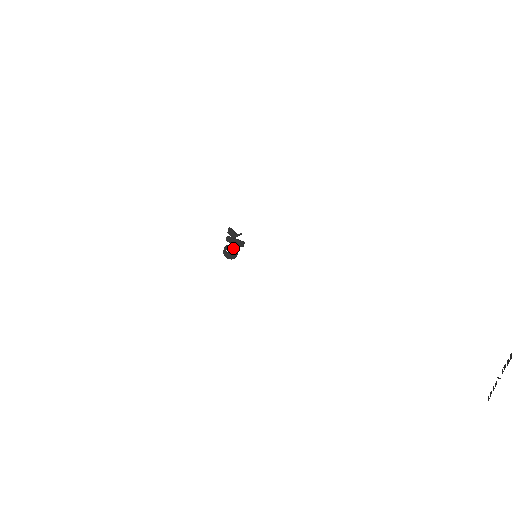
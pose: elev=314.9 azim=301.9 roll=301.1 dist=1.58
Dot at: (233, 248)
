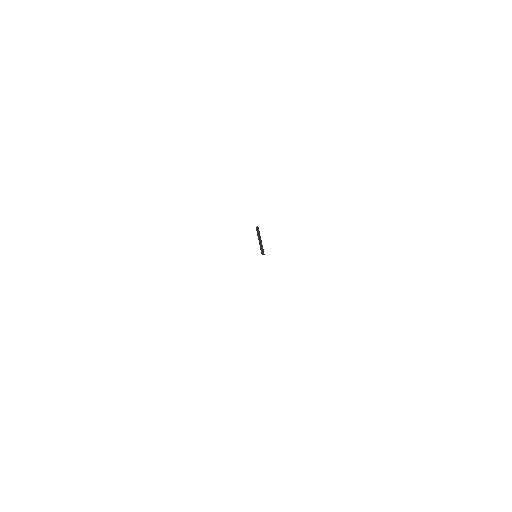
Dot at: occluded
